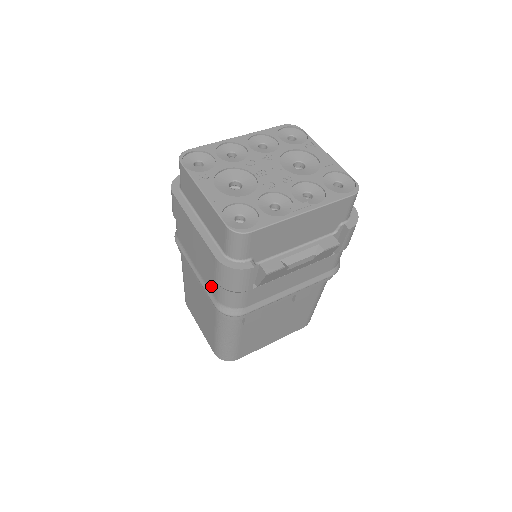
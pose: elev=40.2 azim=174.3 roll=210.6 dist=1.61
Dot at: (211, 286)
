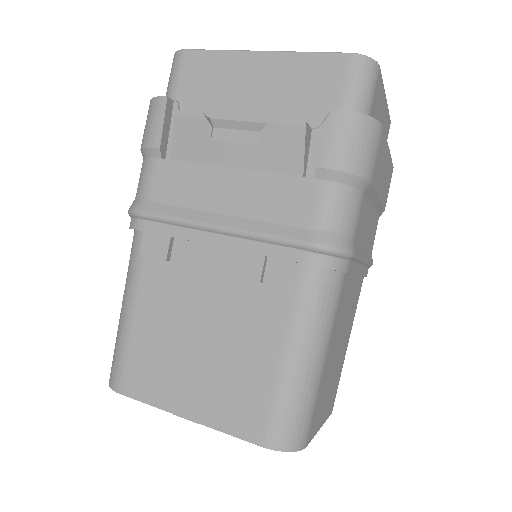
Dot at: occluded
